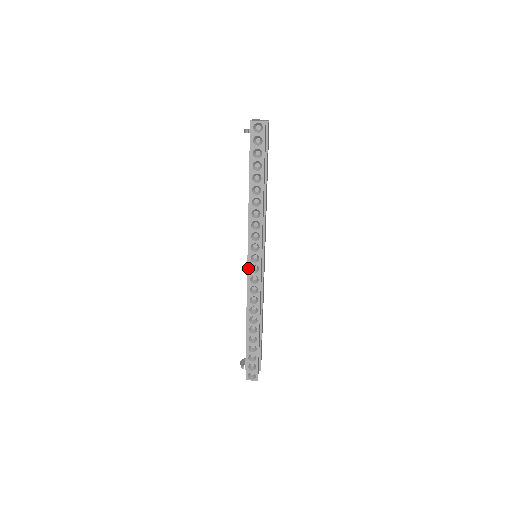
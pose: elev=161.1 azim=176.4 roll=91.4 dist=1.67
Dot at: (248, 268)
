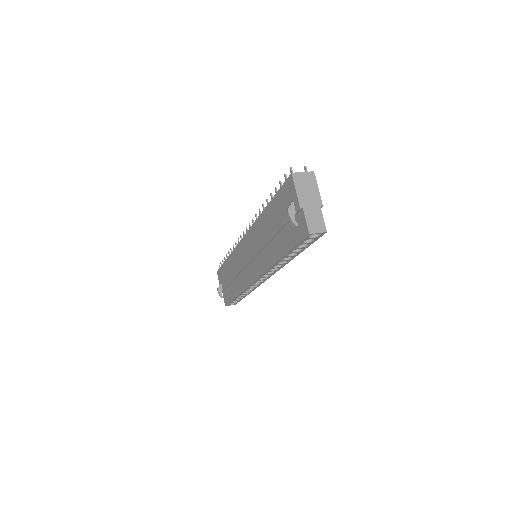
Dot at: (253, 282)
